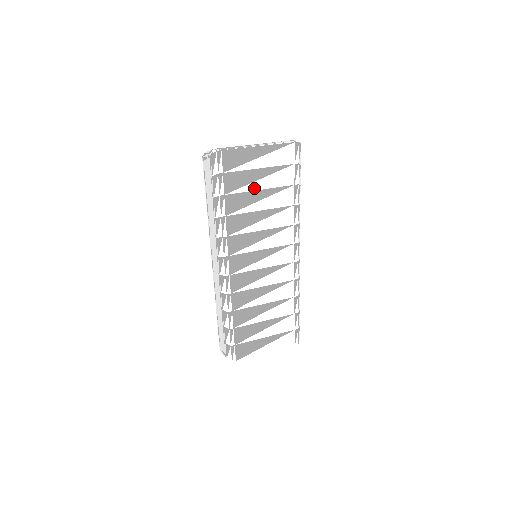
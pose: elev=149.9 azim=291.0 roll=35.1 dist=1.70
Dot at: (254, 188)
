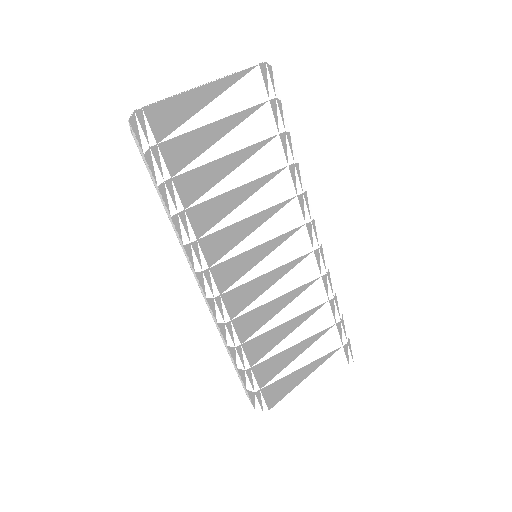
Dot at: (216, 155)
